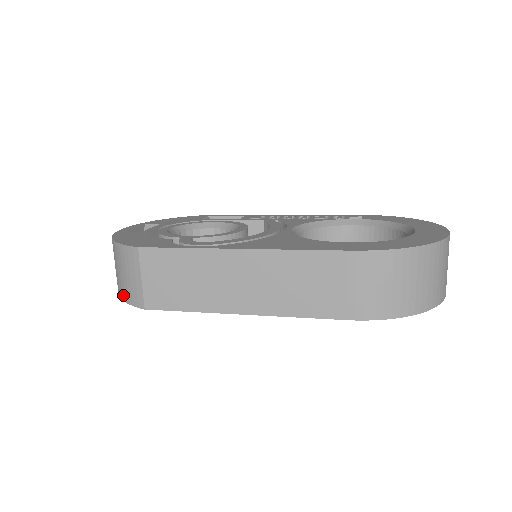
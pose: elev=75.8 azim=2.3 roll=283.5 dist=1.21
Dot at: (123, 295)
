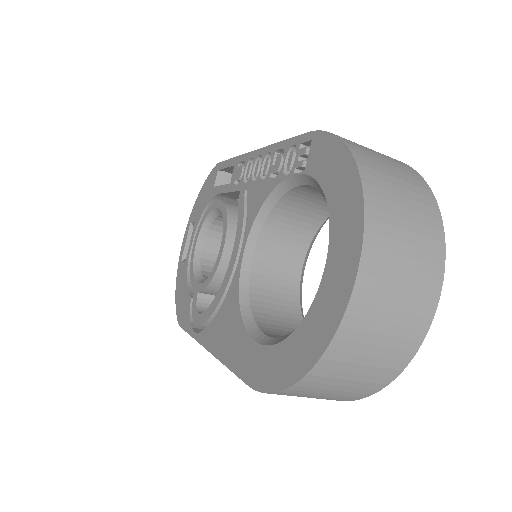
Dot at: occluded
